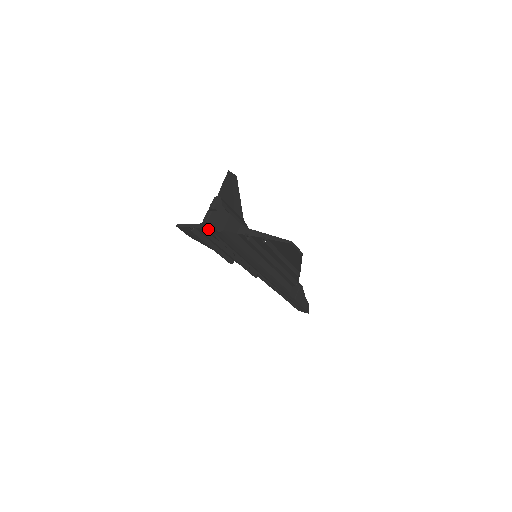
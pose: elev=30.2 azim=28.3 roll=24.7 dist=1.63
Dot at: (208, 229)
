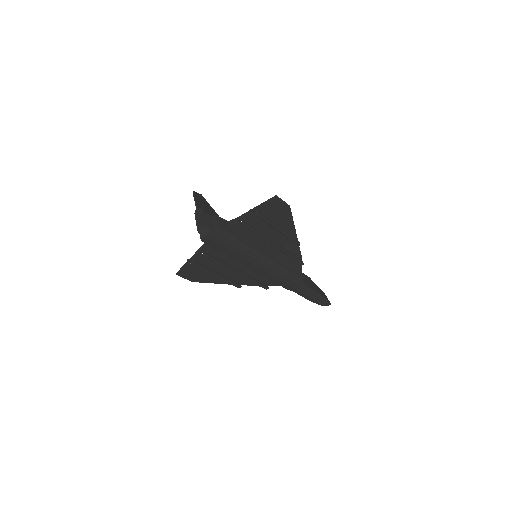
Dot at: (205, 235)
